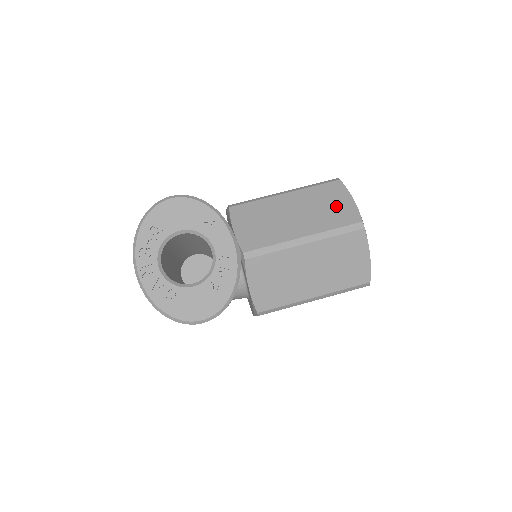
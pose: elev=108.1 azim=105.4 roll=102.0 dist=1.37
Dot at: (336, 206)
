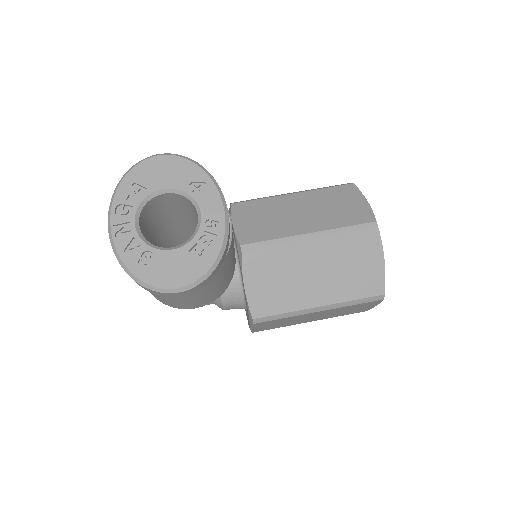
Dot at: (348, 206)
